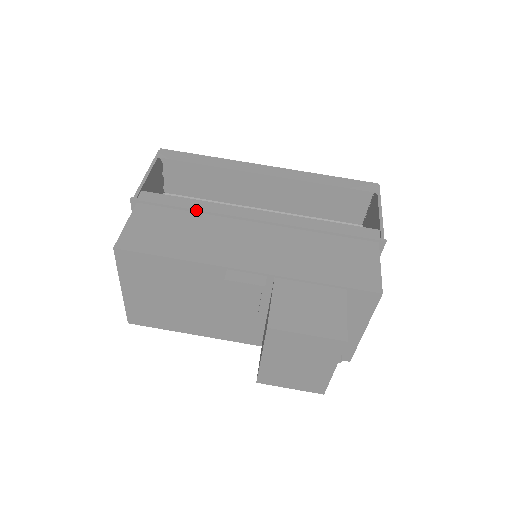
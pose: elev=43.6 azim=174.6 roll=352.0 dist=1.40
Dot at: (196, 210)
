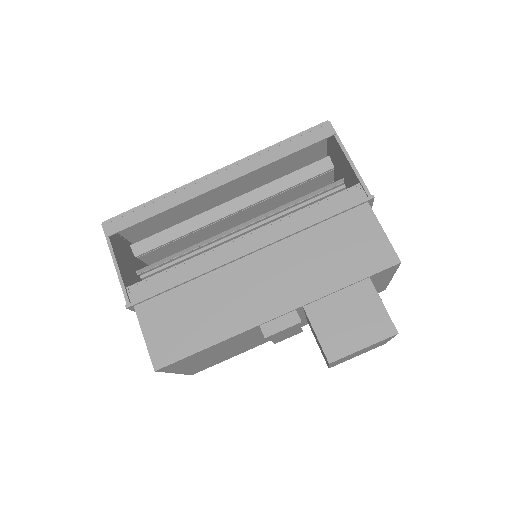
Dot at: (190, 280)
